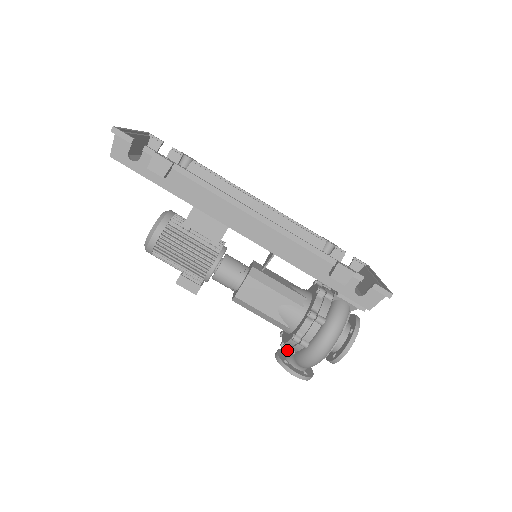
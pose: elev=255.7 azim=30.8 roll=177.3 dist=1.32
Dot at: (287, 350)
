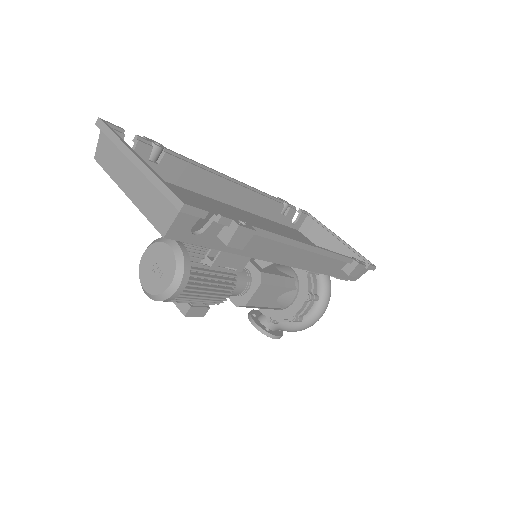
Dot at: (272, 322)
